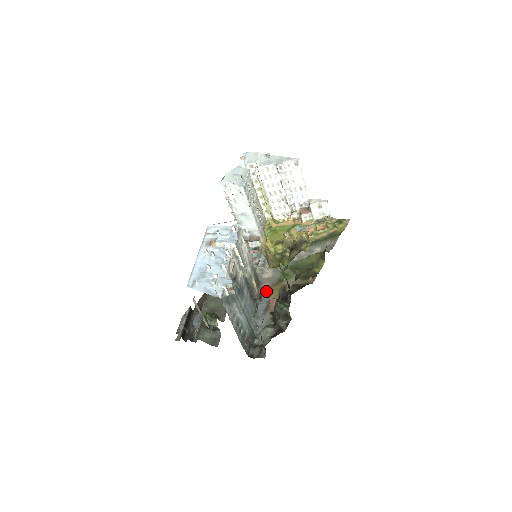
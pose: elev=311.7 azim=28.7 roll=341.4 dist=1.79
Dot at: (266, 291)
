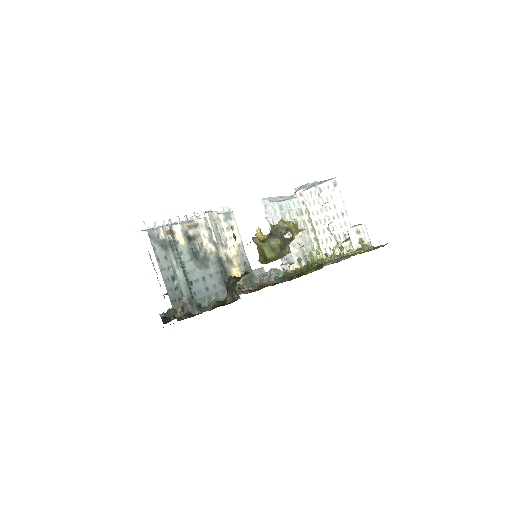
Dot at: occluded
